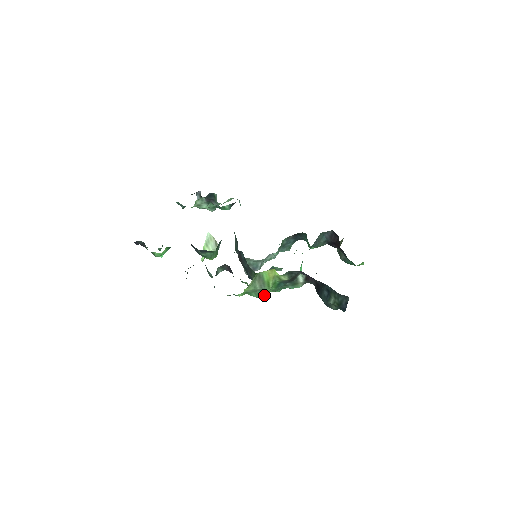
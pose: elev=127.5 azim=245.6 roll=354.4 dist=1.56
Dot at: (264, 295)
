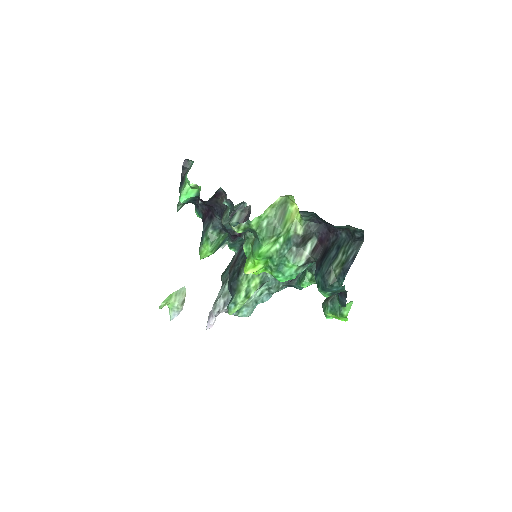
Dot at: (275, 234)
